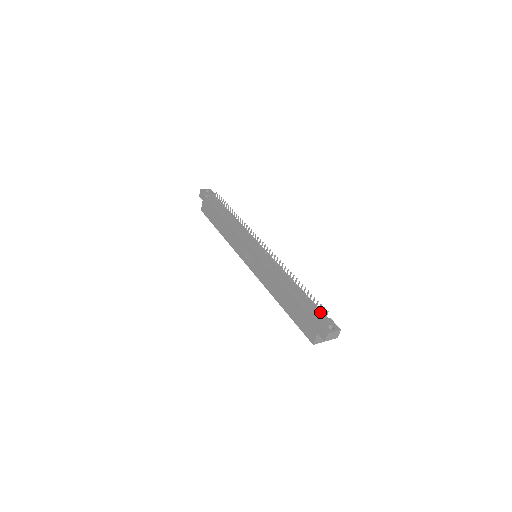
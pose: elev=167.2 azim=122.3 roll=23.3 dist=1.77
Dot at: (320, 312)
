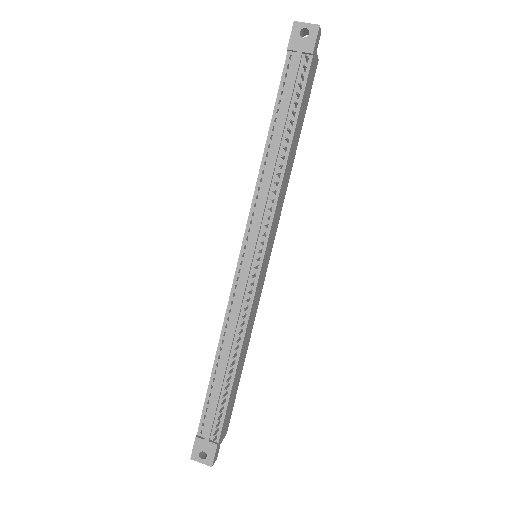
Dot at: (218, 425)
